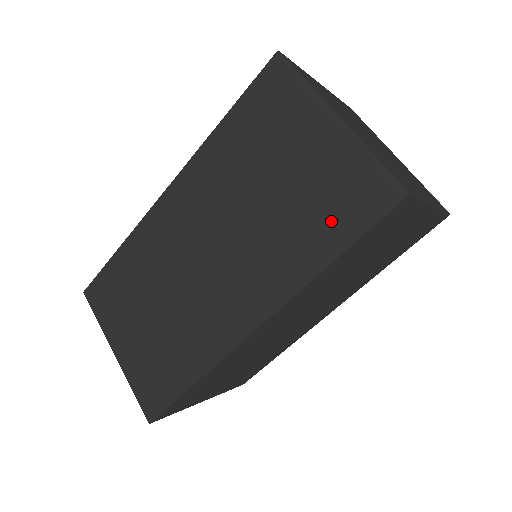
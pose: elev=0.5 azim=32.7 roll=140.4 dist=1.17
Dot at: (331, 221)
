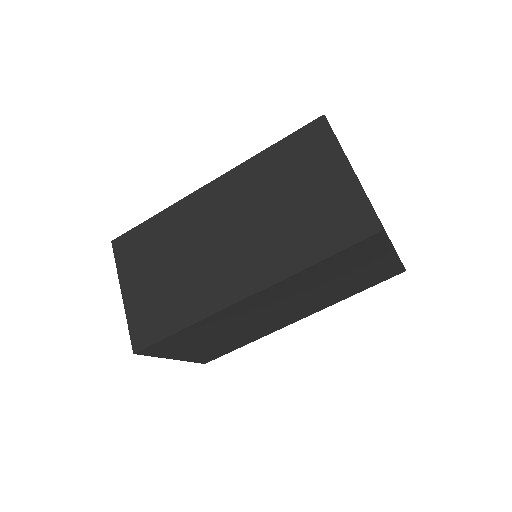
Dot at: (326, 234)
